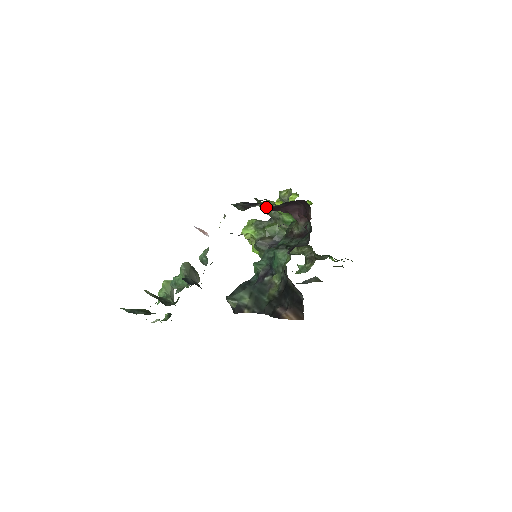
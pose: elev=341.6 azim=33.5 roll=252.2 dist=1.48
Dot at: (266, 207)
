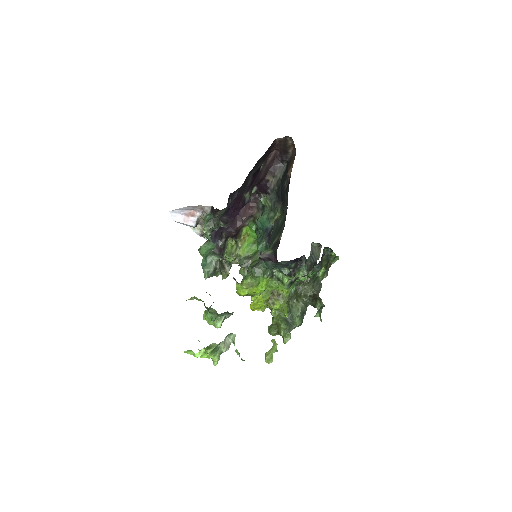
Dot at: (234, 256)
